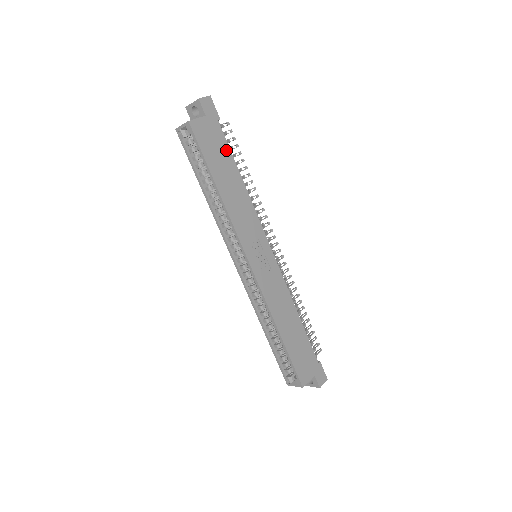
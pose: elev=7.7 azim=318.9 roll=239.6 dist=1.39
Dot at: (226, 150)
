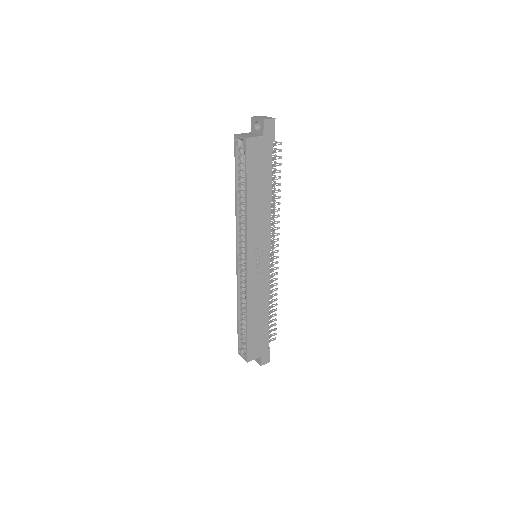
Dot at: (268, 168)
